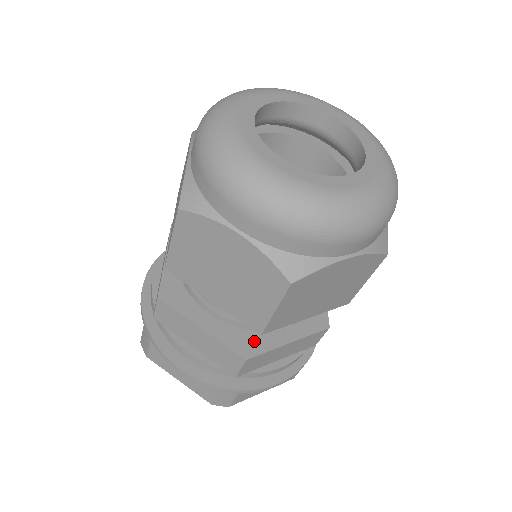
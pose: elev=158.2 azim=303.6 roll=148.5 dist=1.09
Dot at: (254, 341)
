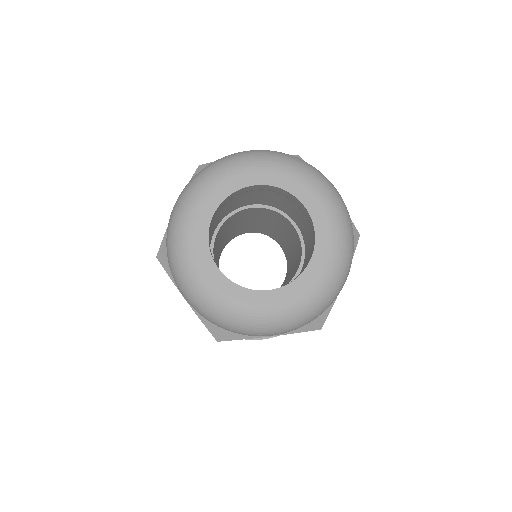
Dot at: occluded
